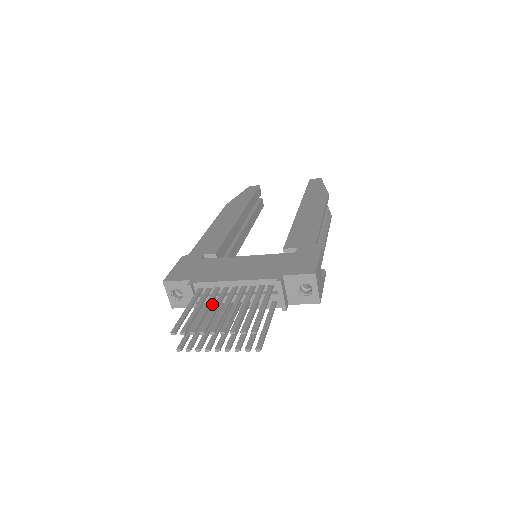
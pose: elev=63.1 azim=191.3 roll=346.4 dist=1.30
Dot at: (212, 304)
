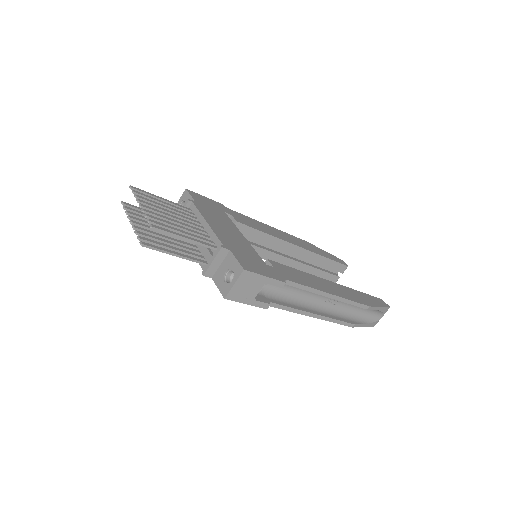
Dot at: occluded
